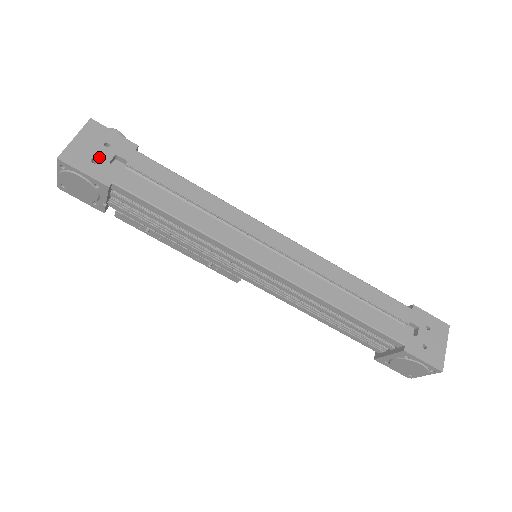
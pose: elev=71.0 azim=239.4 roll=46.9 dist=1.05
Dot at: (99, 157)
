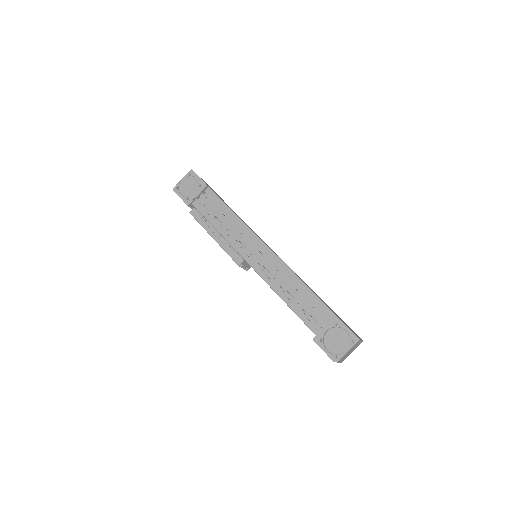
Dot at: occluded
